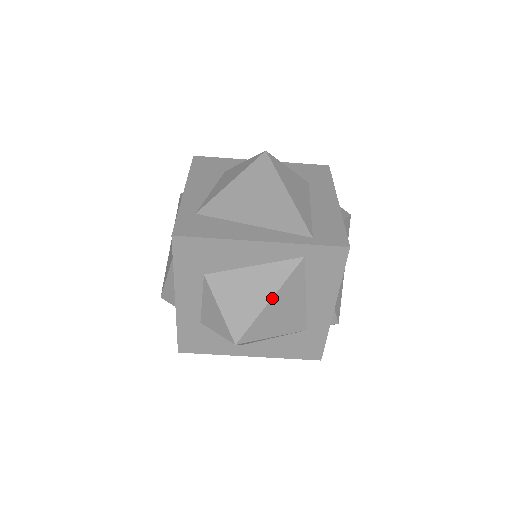
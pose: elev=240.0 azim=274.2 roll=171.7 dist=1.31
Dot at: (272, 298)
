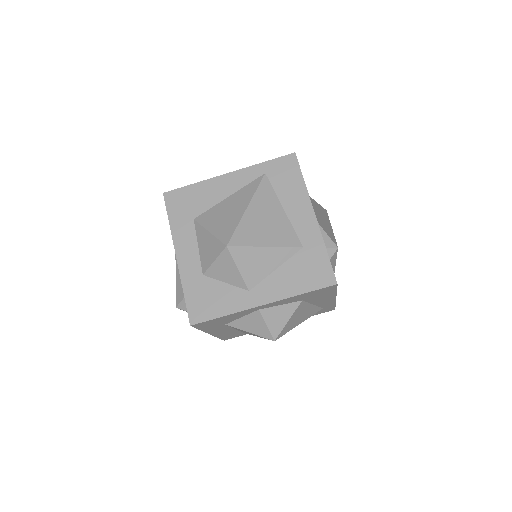
Dot at: (249, 205)
